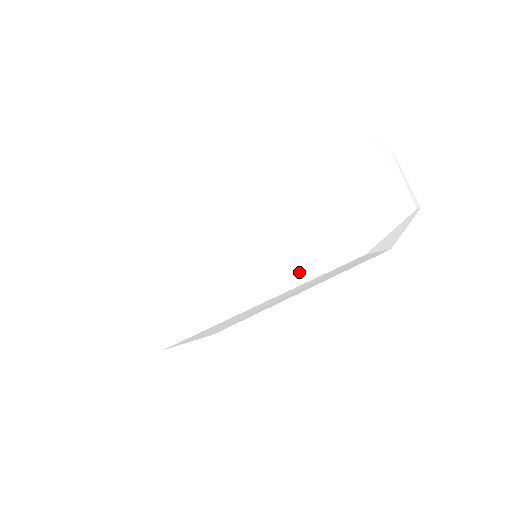
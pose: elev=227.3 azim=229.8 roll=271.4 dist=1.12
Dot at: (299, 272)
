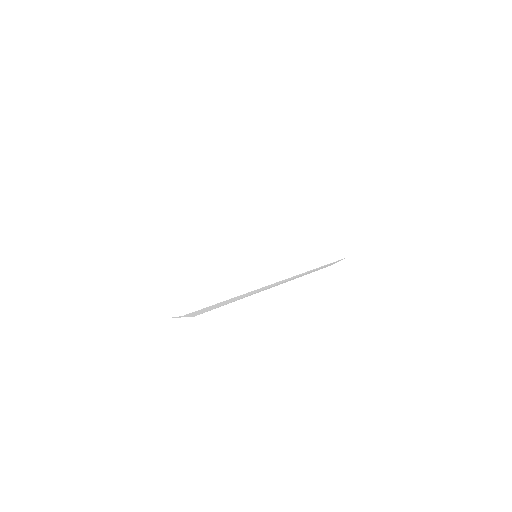
Dot at: (305, 264)
